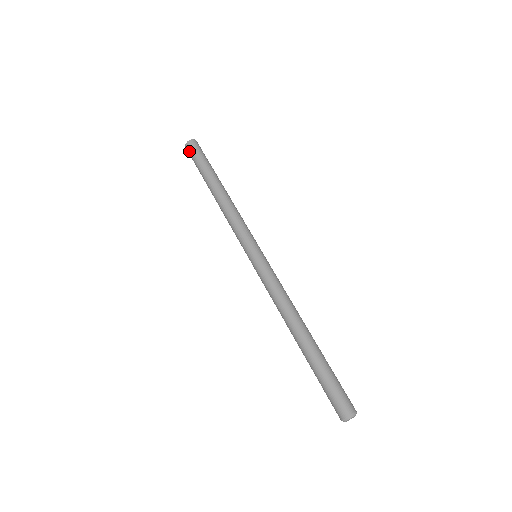
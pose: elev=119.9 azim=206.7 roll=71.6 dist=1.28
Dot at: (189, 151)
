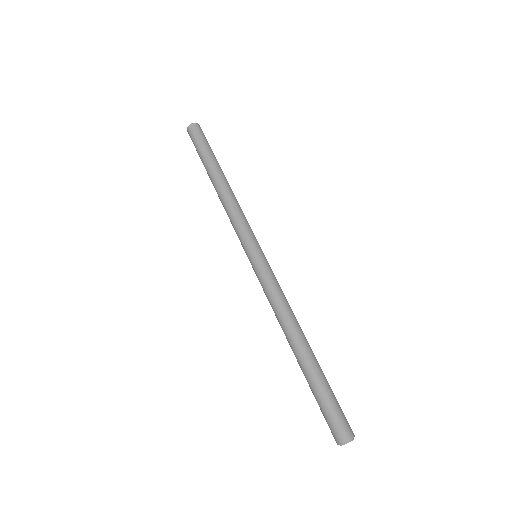
Dot at: (193, 132)
